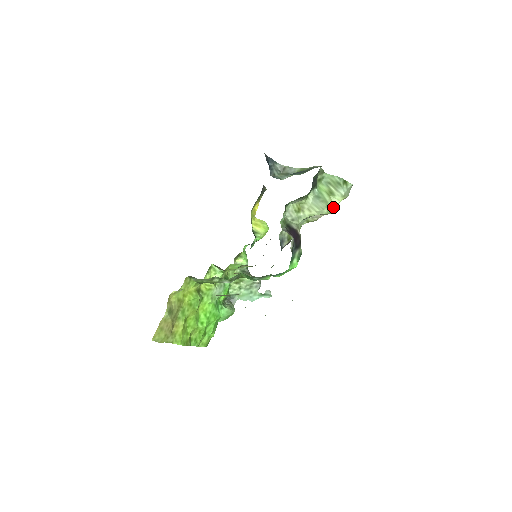
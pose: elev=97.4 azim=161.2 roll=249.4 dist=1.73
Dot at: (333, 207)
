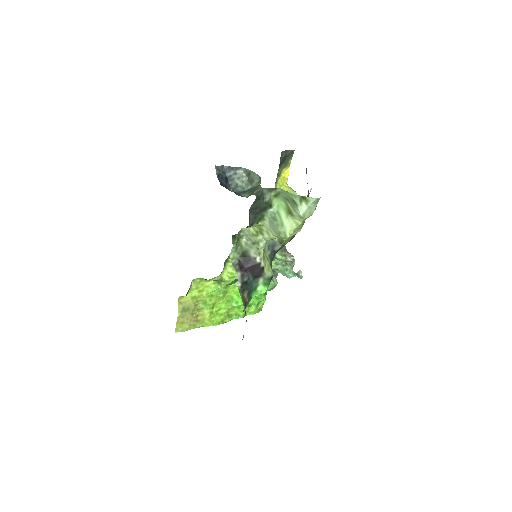
Dot at: (294, 229)
